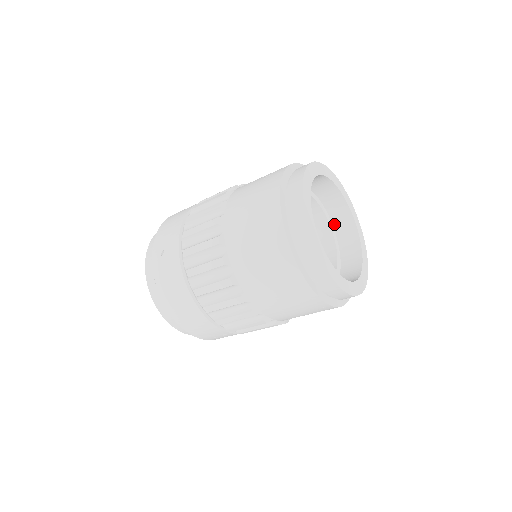
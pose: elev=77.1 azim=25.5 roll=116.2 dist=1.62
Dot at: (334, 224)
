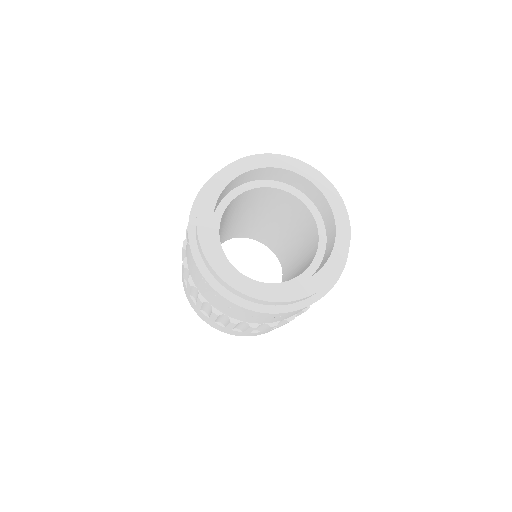
Dot at: (278, 180)
